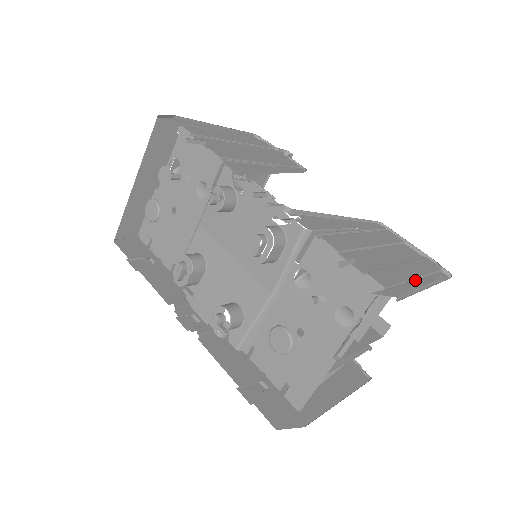
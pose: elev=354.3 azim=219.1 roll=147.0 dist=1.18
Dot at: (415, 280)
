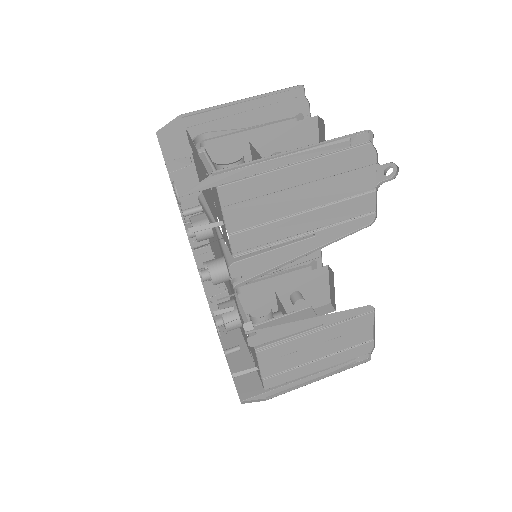
Dot at: (310, 376)
